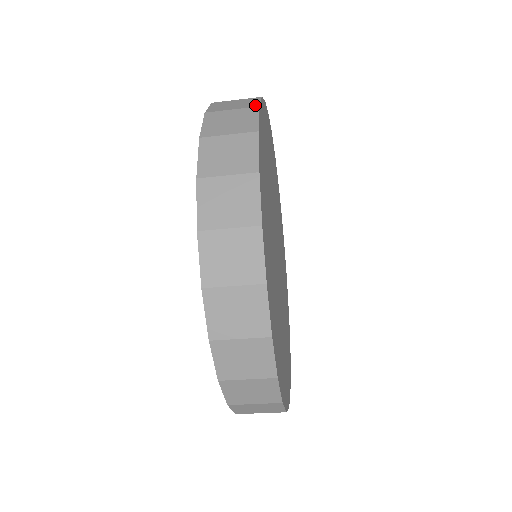
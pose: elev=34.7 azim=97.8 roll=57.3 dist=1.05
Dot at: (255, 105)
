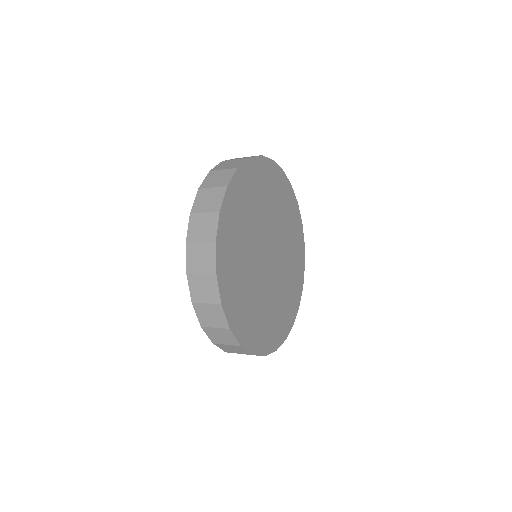
Dot at: (213, 238)
